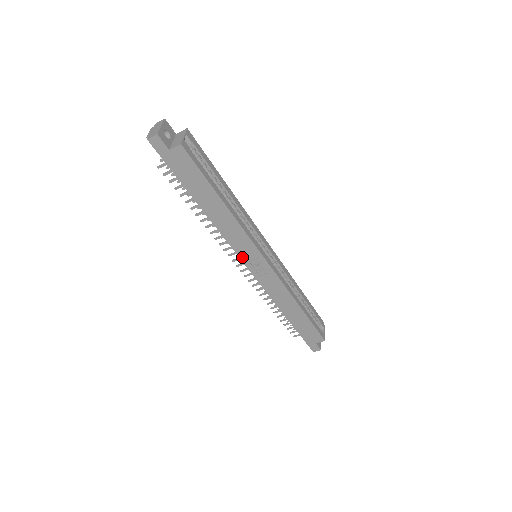
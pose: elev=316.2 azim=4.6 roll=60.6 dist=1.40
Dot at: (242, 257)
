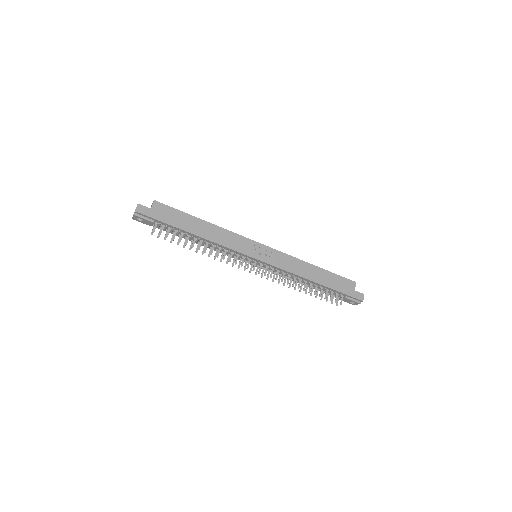
Dot at: (248, 254)
